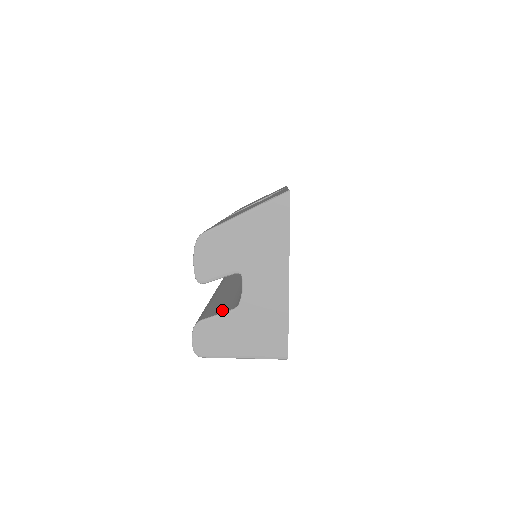
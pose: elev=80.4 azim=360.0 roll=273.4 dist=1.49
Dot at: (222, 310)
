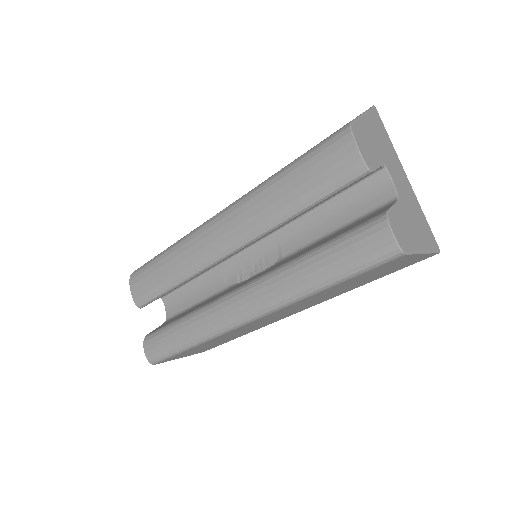
Dot at: (384, 208)
